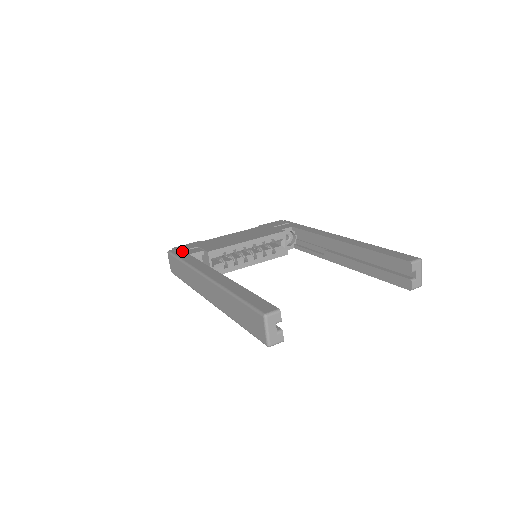
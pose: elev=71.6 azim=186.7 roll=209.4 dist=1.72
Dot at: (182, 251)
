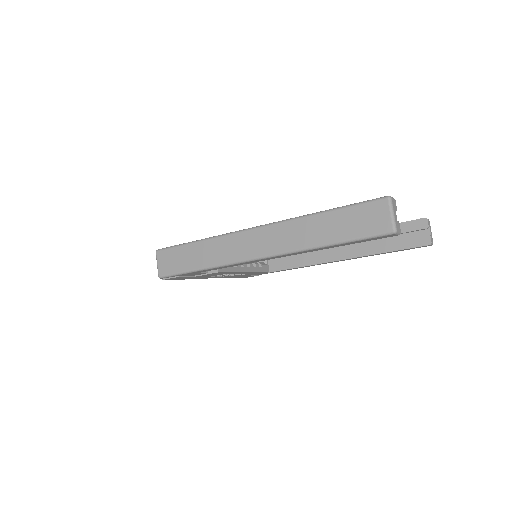
Dot at: occluded
